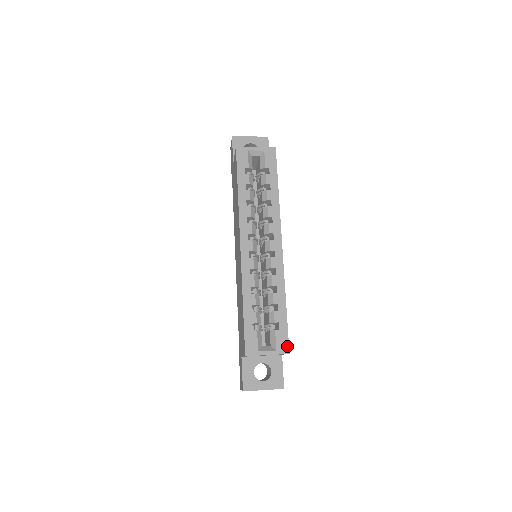
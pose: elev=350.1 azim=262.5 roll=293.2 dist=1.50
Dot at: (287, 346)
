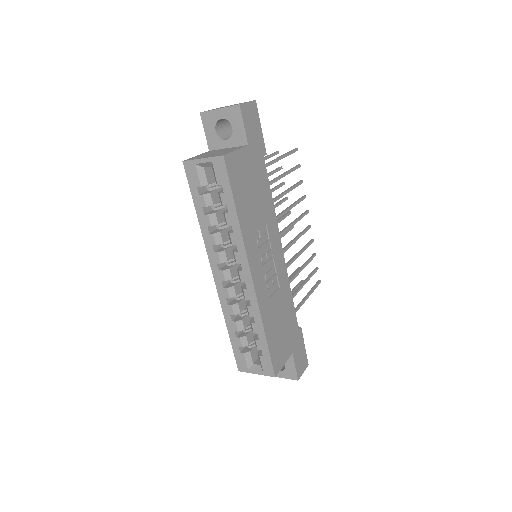
Dot at: (272, 371)
